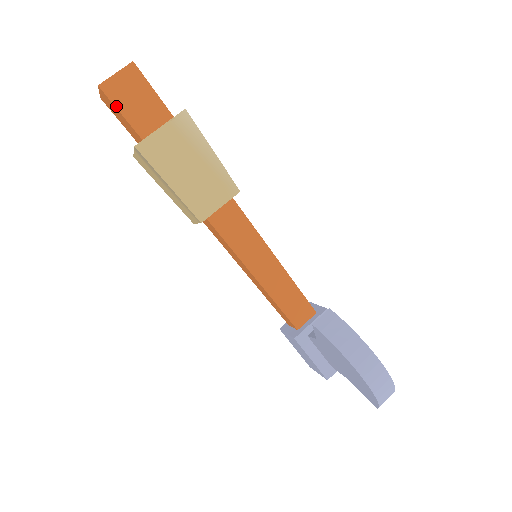
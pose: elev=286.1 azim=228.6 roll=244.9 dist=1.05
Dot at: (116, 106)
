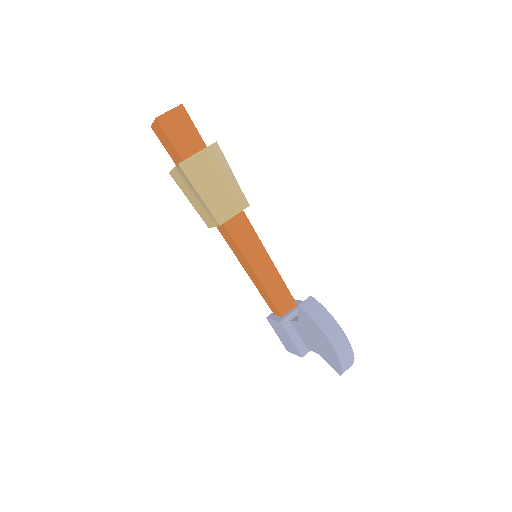
Dot at: (167, 134)
